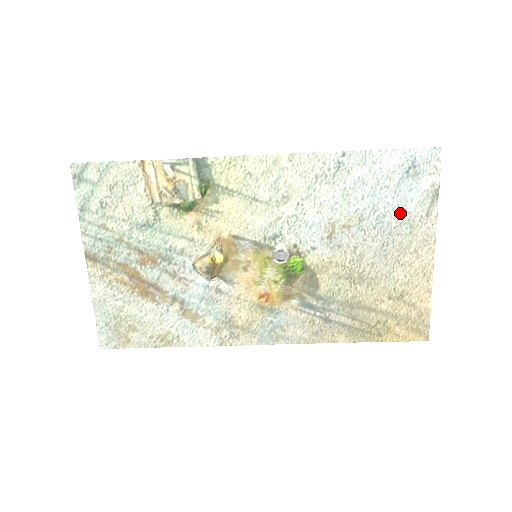
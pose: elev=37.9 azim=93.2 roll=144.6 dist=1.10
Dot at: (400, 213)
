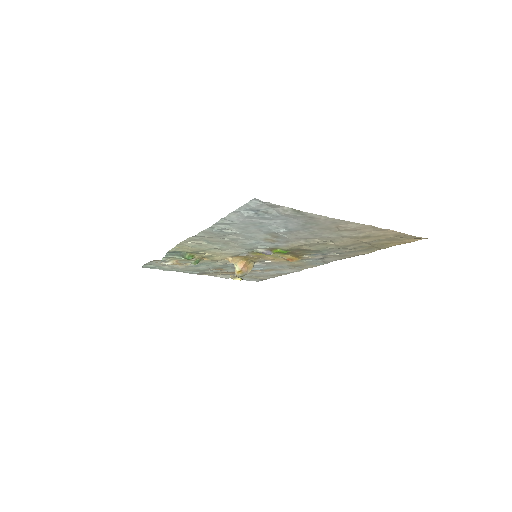
Dot at: (293, 223)
